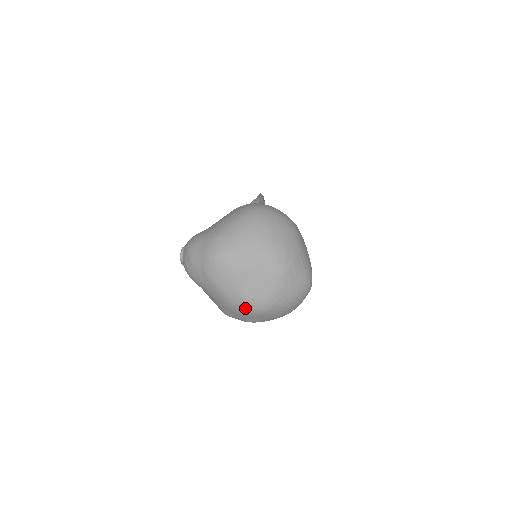
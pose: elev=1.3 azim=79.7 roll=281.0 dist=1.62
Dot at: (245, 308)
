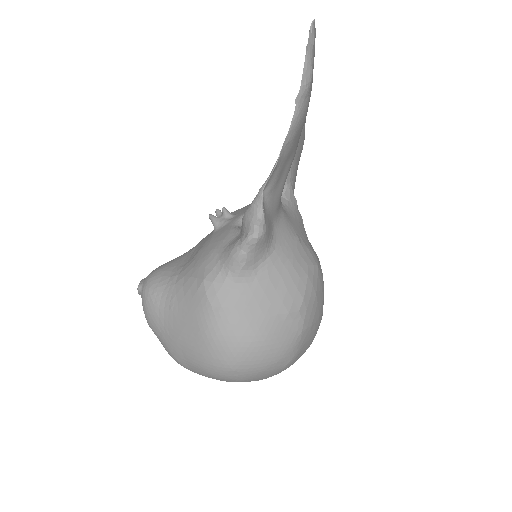
Dot at: occluded
